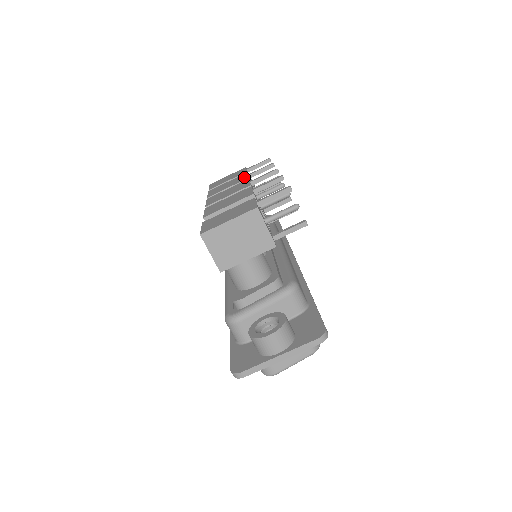
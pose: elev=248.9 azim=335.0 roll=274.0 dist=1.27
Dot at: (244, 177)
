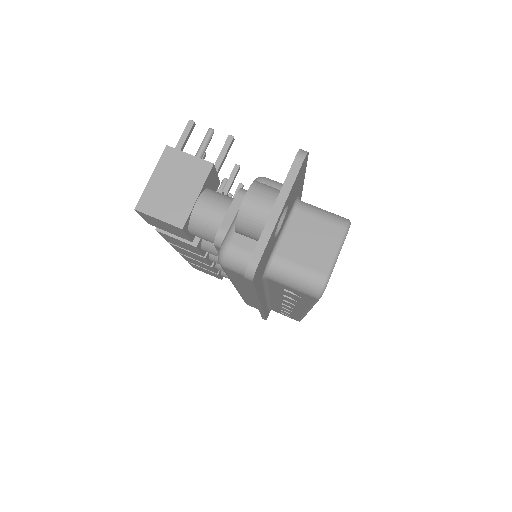
Dot at: occluded
